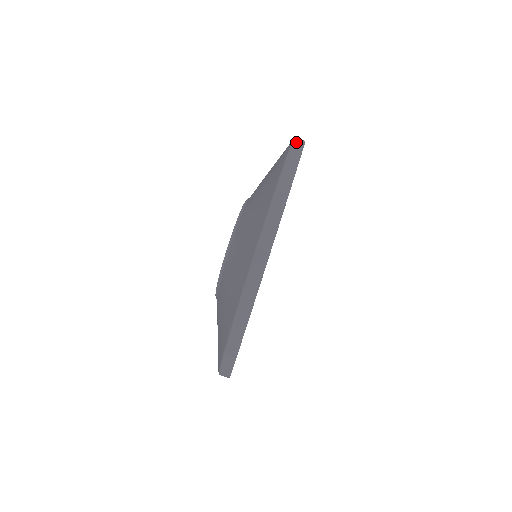
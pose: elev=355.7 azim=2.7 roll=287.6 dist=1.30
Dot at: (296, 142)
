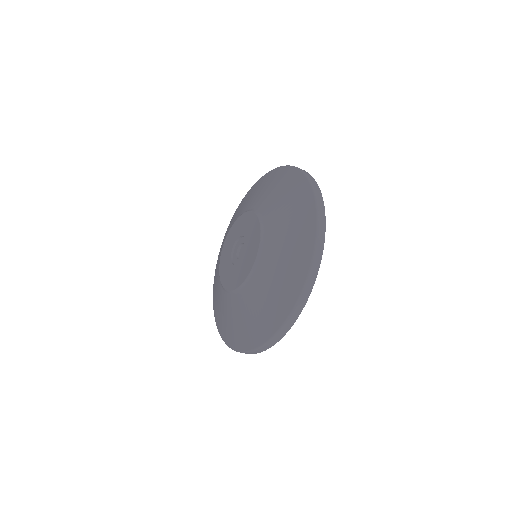
Dot at: (319, 201)
